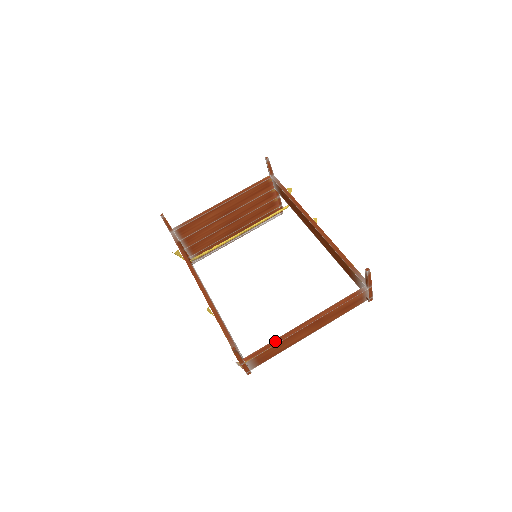
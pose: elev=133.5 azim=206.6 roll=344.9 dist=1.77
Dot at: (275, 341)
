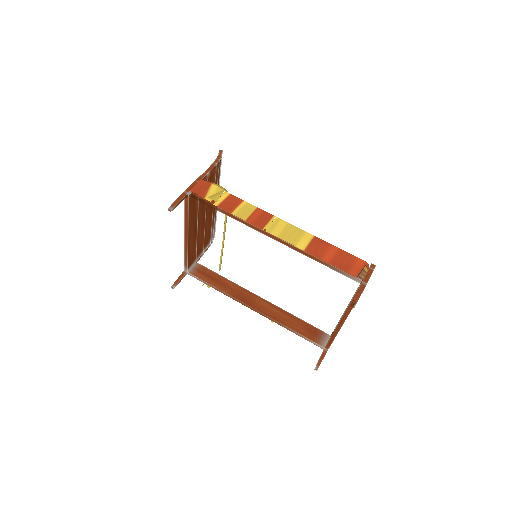
Dot at: (333, 335)
